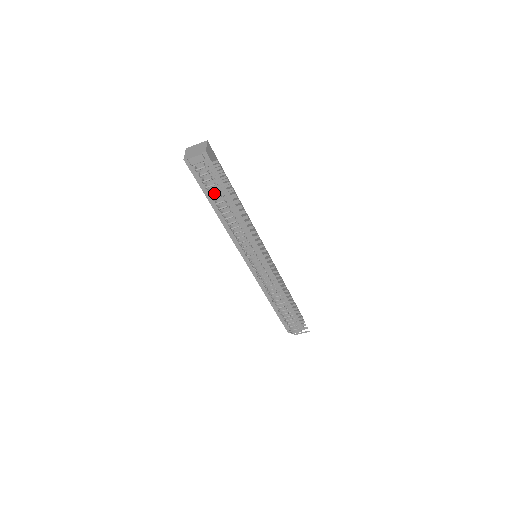
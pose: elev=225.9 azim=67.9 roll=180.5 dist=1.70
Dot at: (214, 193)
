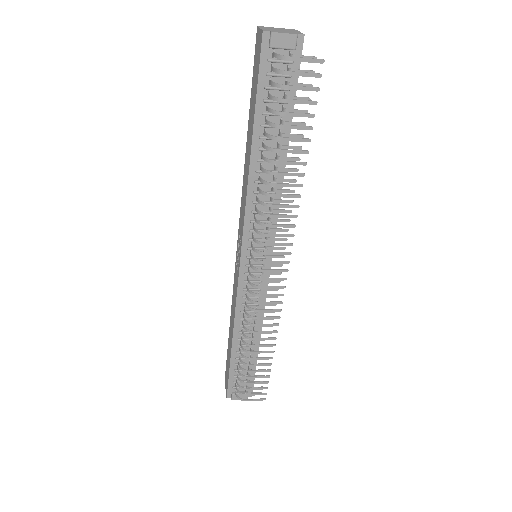
Dot at: (270, 117)
